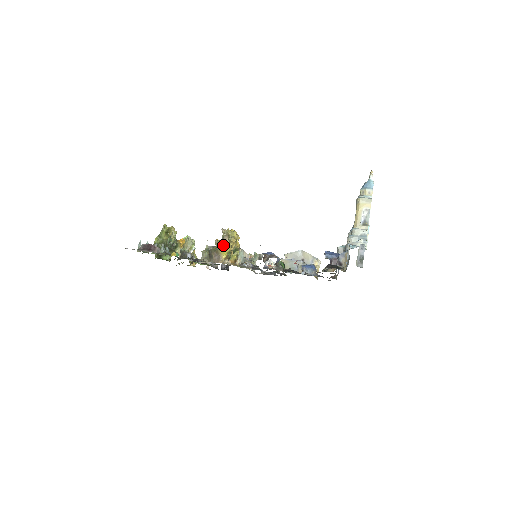
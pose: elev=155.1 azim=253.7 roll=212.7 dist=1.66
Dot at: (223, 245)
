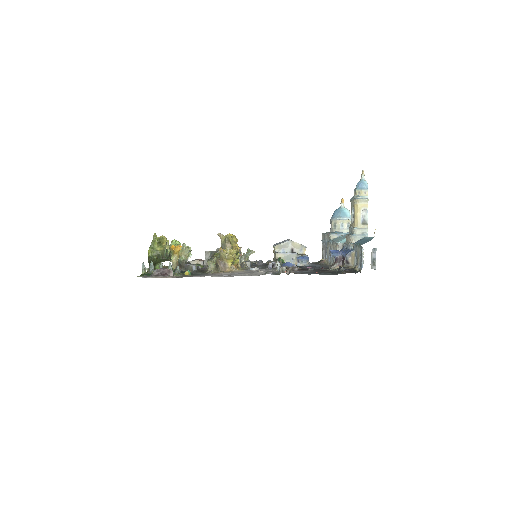
Dot at: (232, 255)
